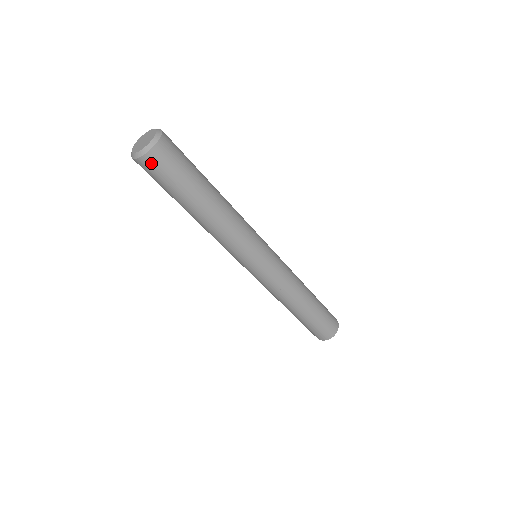
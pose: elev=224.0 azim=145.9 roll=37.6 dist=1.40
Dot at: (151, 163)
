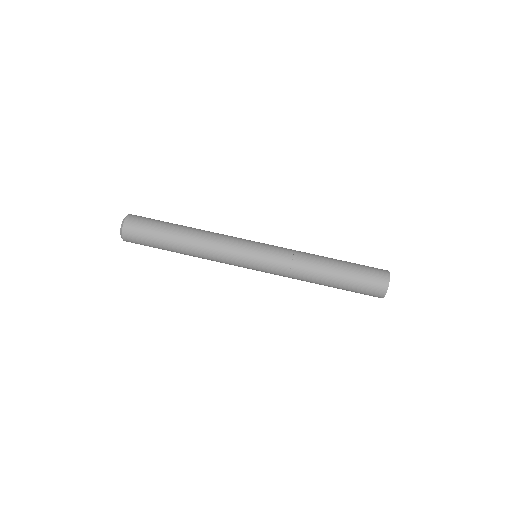
Dot at: (131, 224)
